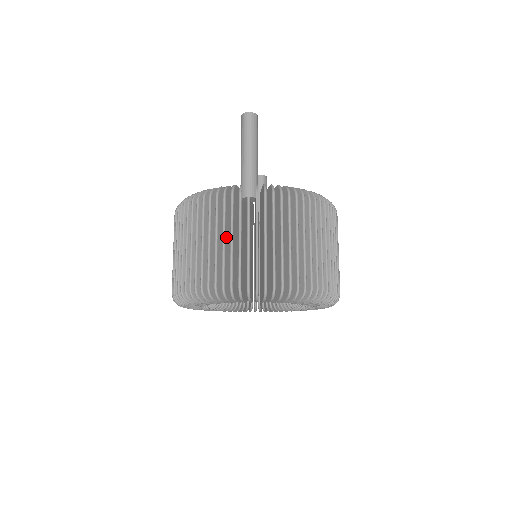
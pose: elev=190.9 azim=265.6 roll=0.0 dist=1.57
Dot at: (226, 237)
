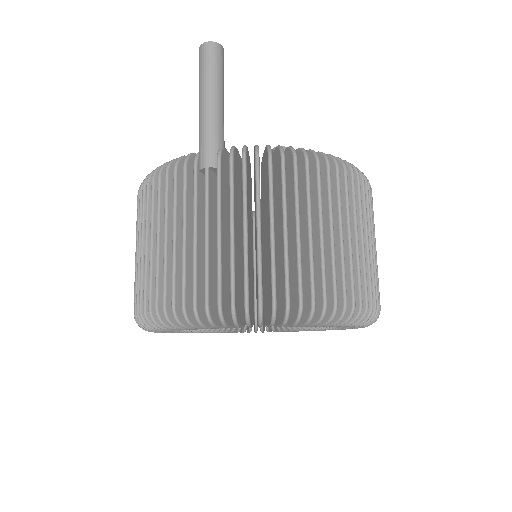
Dot at: (179, 232)
